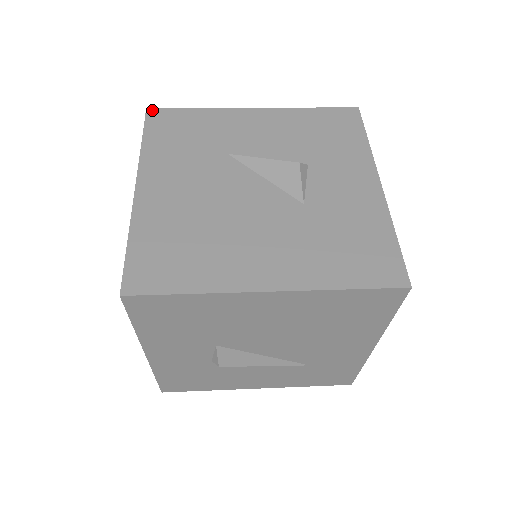
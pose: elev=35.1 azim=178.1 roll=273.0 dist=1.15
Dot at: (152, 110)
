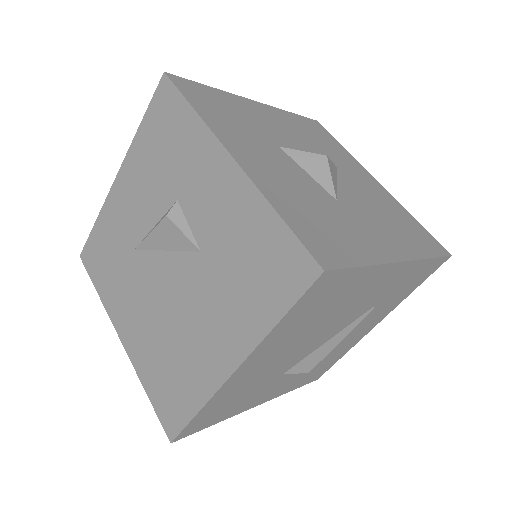
Dot at: (82, 255)
